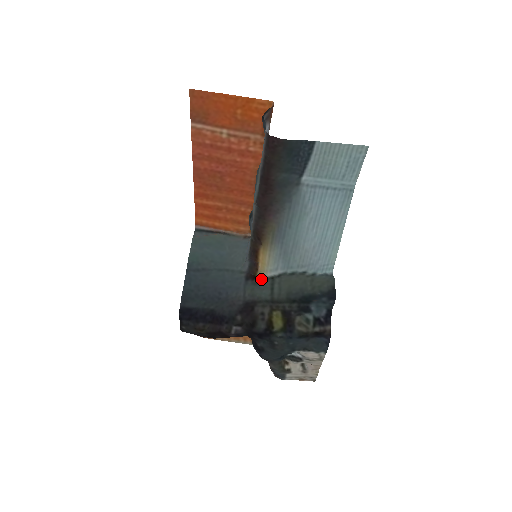
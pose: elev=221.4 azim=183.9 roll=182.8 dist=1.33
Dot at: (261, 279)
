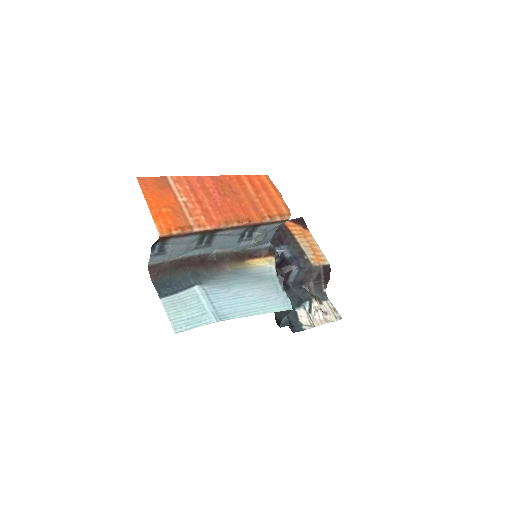
Dot at: occluded
